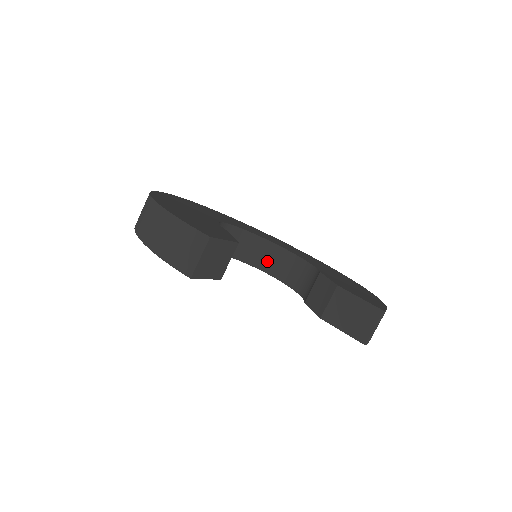
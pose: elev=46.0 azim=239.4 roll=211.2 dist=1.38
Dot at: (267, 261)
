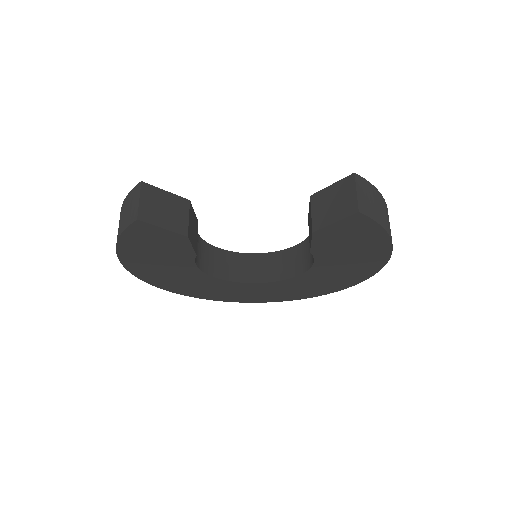
Dot at: (281, 269)
